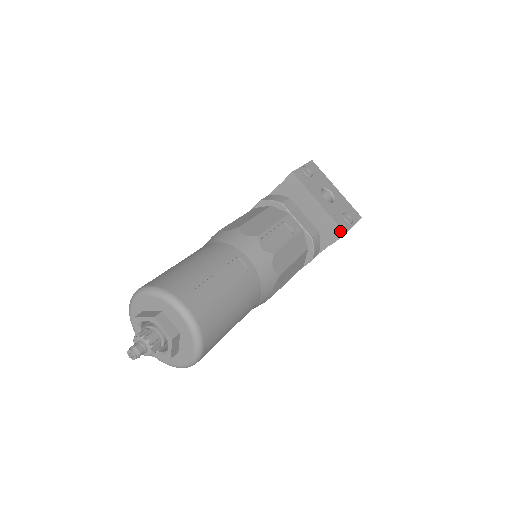
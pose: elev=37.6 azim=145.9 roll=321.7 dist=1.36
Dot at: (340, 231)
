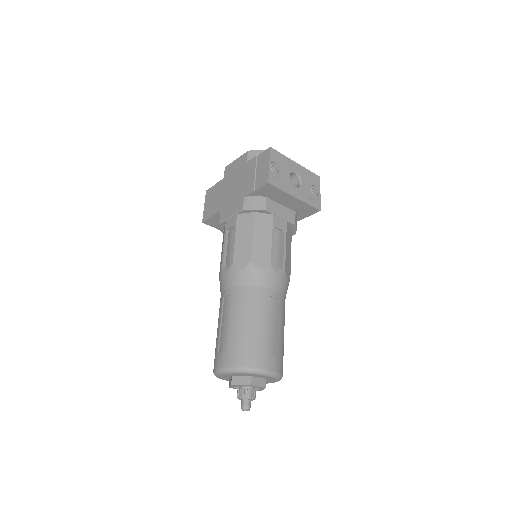
Dot at: (315, 210)
